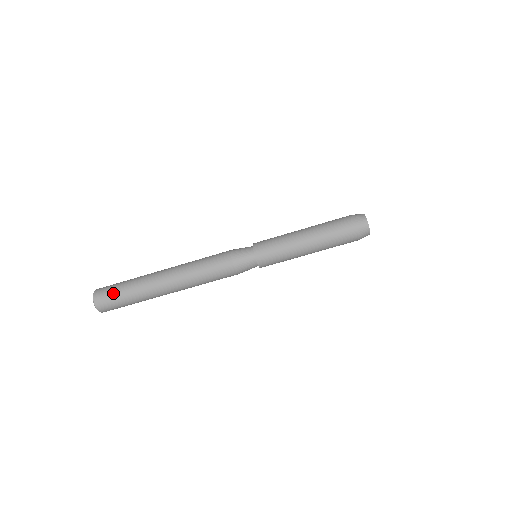
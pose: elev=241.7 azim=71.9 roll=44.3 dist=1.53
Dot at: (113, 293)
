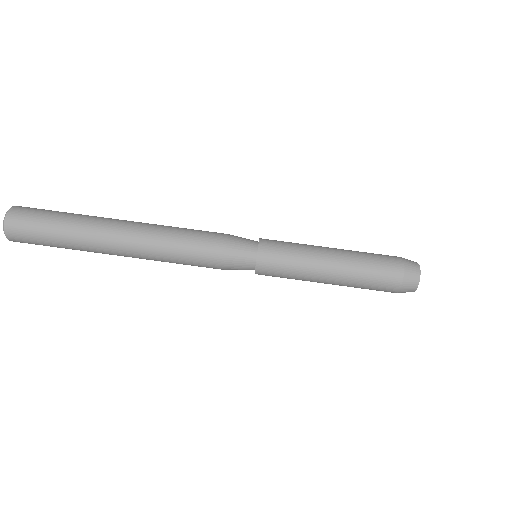
Dot at: (44, 211)
